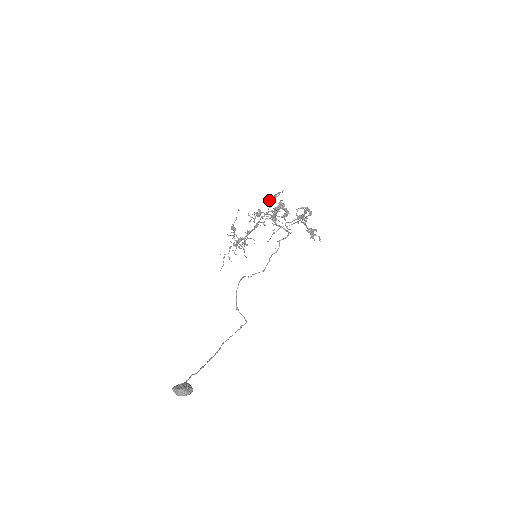
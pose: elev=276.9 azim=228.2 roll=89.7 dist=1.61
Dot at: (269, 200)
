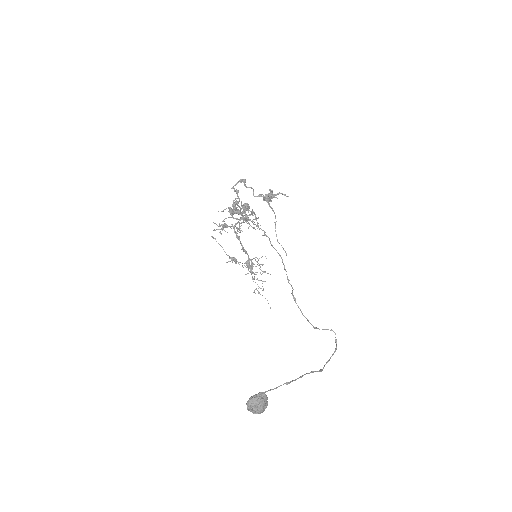
Dot at: occluded
